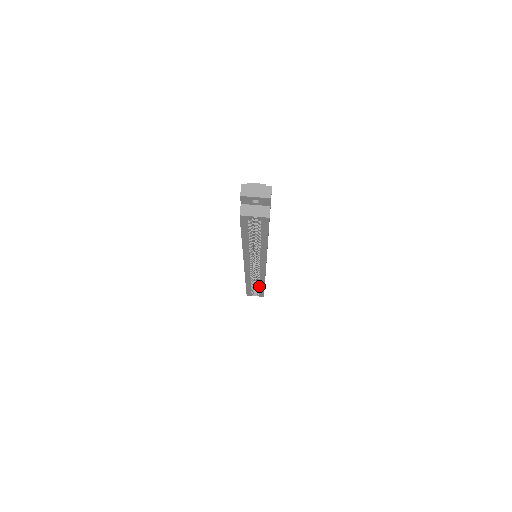
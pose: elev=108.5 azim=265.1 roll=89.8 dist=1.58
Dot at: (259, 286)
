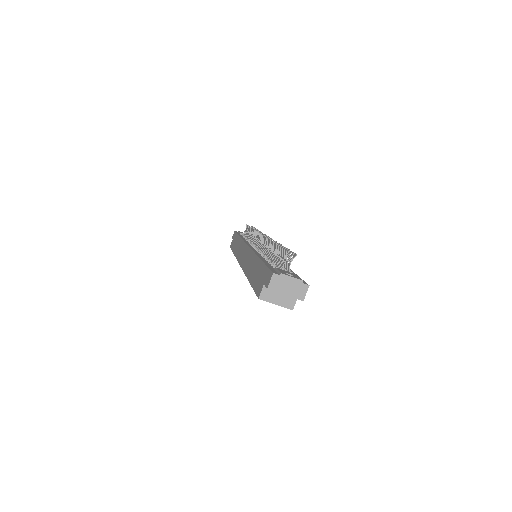
Dot at: occluded
